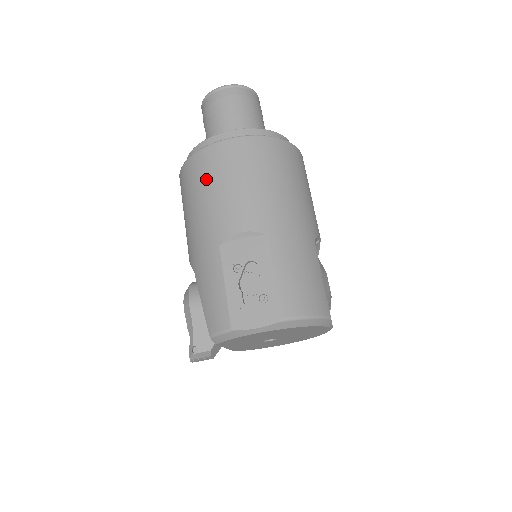
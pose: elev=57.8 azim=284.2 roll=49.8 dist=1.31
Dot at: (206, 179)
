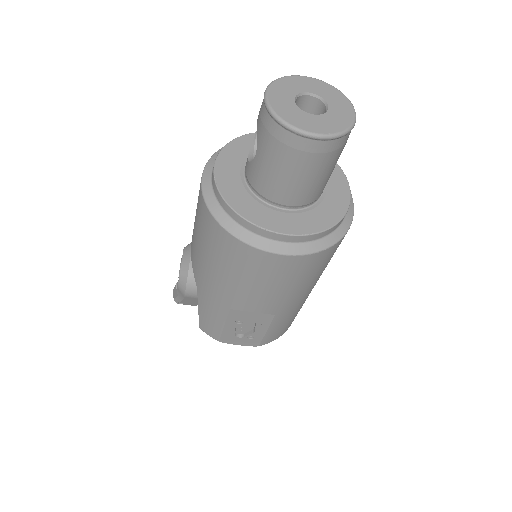
Dot at: (239, 268)
